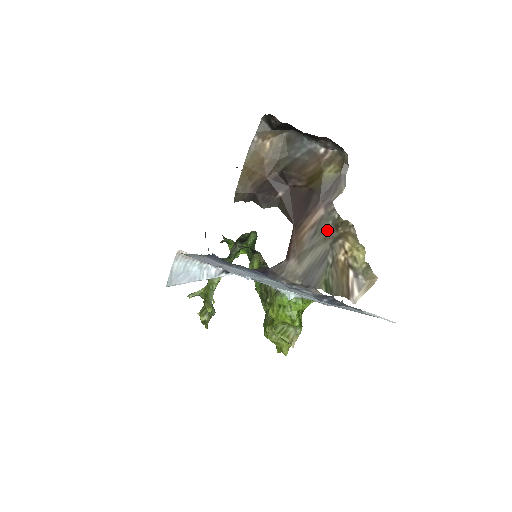
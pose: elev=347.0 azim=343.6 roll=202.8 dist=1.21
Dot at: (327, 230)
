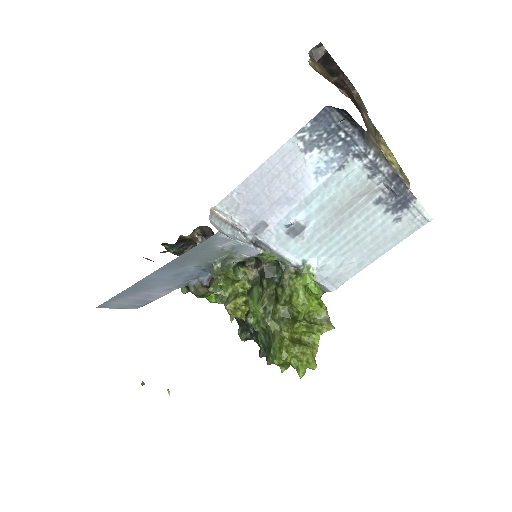
Dot at: (372, 131)
